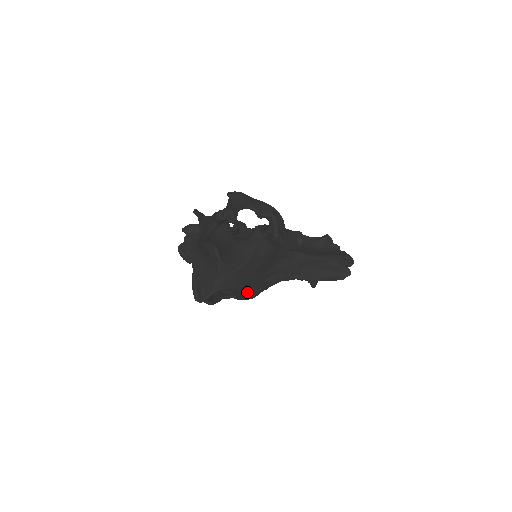
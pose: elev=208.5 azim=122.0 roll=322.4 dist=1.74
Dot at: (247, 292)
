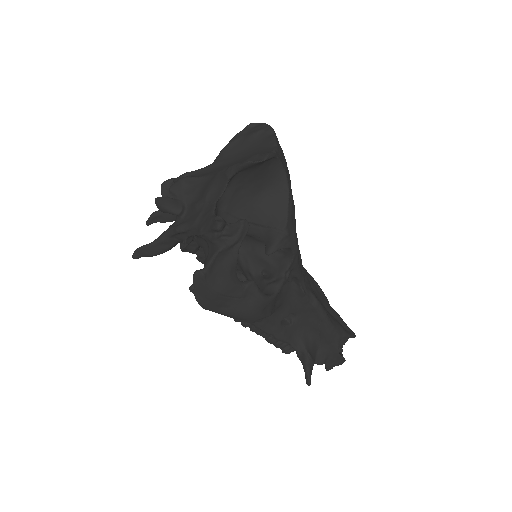
Dot at: (291, 224)
